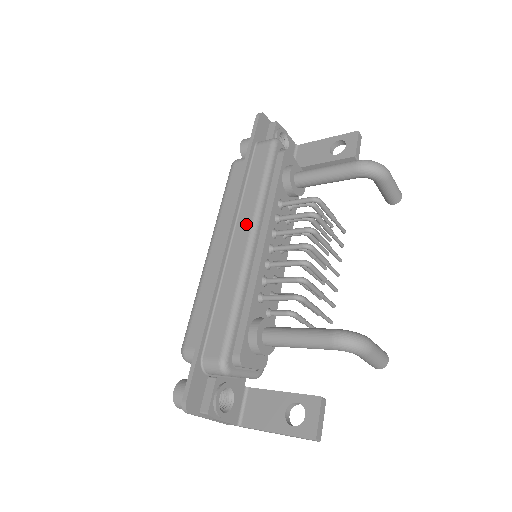
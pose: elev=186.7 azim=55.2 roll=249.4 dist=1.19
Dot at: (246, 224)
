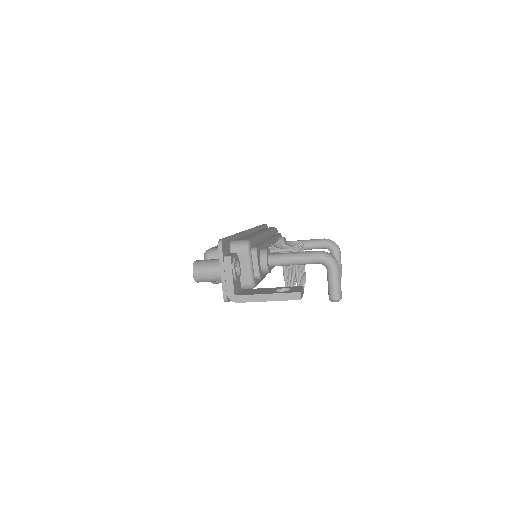
Dot at: (261, 231)
